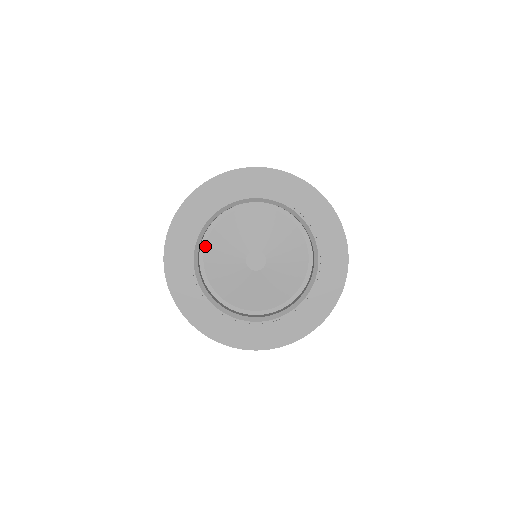
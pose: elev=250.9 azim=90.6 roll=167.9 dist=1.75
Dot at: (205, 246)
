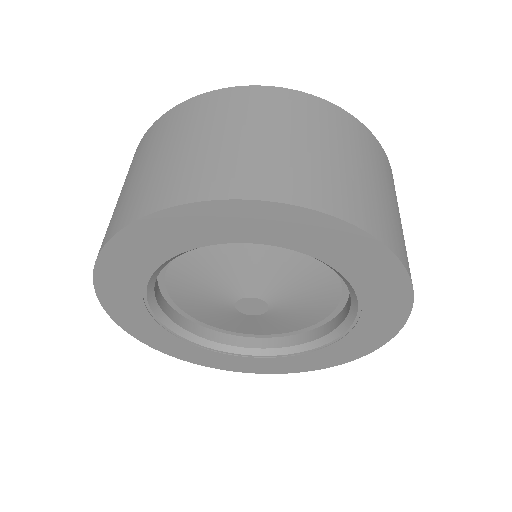
Dot at: (172, 261)
